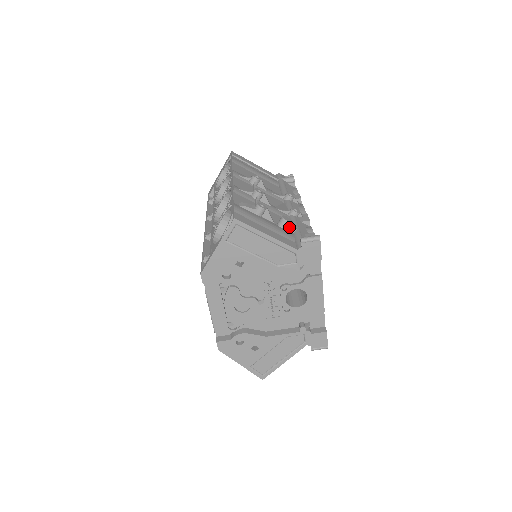
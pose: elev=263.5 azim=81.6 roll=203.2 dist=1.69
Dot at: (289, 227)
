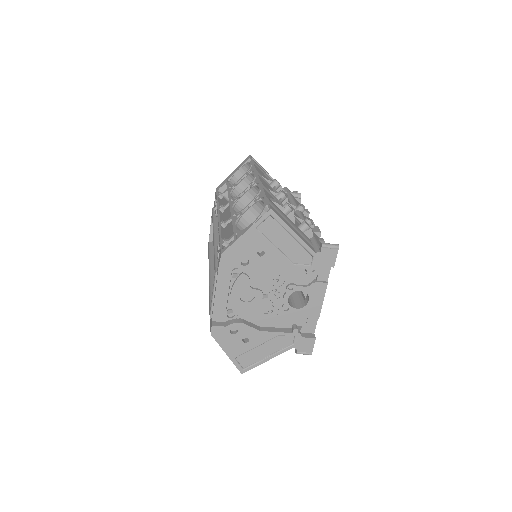
Dot at: (308, 232)
